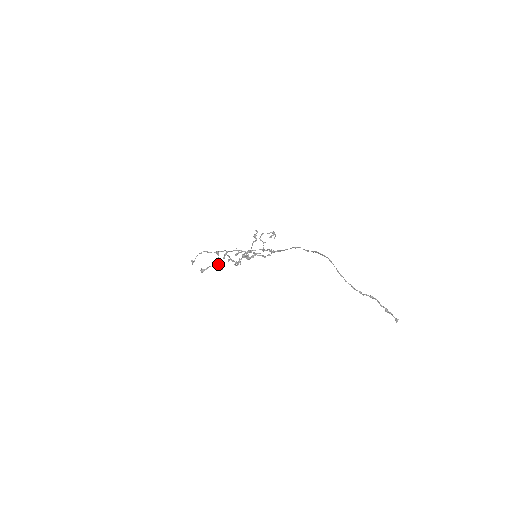
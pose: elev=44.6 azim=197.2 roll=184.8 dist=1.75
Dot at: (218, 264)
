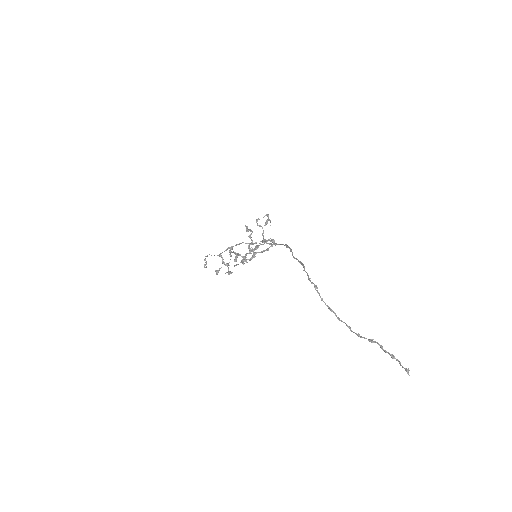
Dot at: occluded
